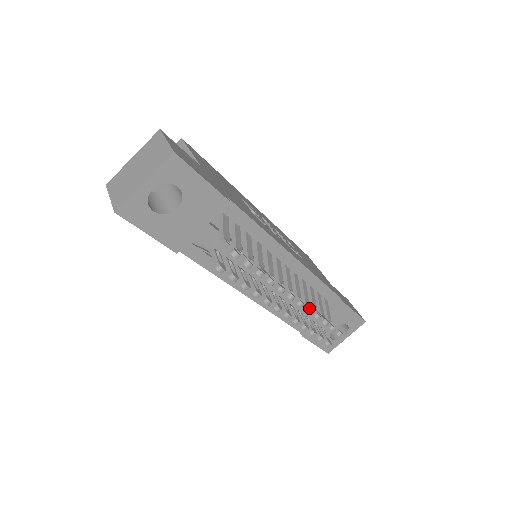
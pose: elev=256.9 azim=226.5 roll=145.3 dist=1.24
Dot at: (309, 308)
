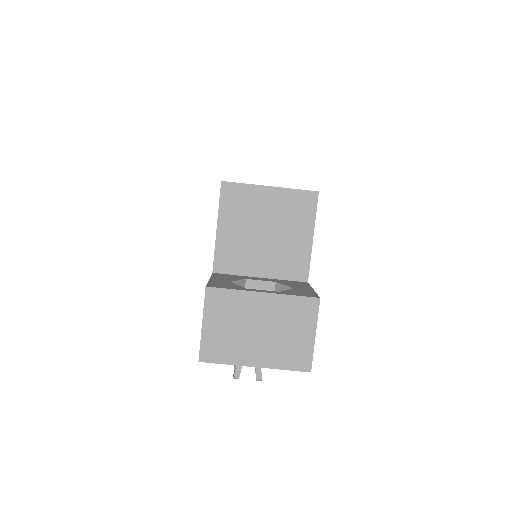
Dot at: occluded
